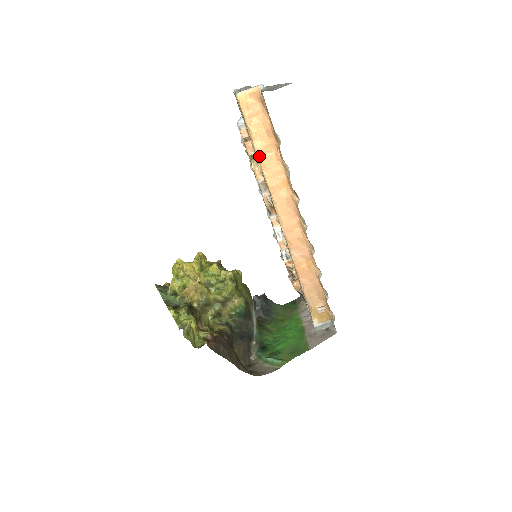
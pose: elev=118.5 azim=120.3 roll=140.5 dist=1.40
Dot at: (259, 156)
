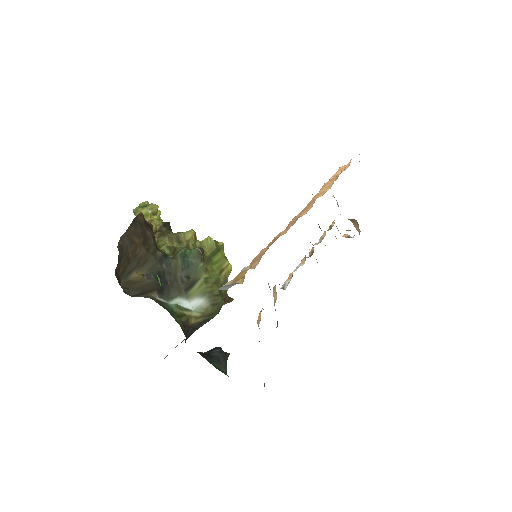
Dot at: (323, 186)
